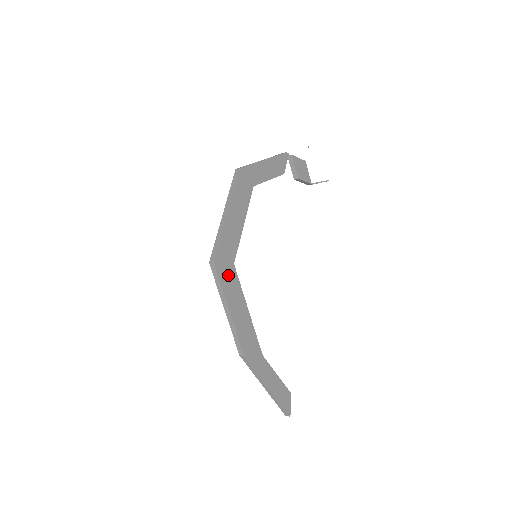
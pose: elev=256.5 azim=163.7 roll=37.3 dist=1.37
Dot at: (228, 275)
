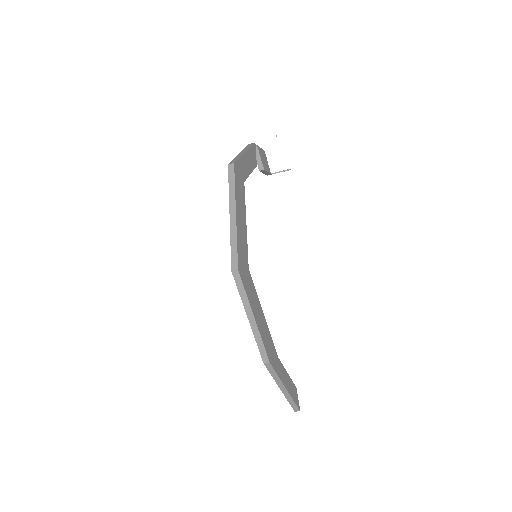
Dot at: (247, 281)
